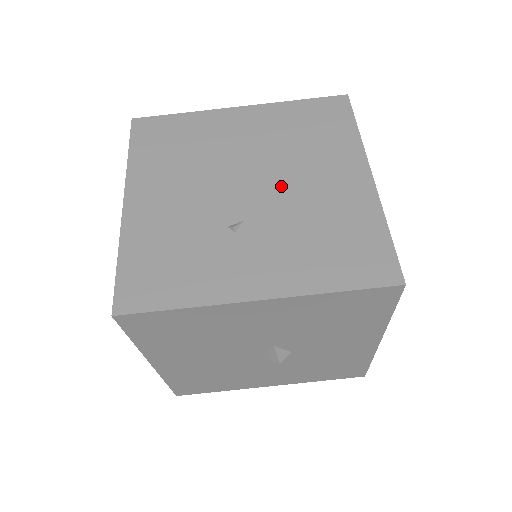
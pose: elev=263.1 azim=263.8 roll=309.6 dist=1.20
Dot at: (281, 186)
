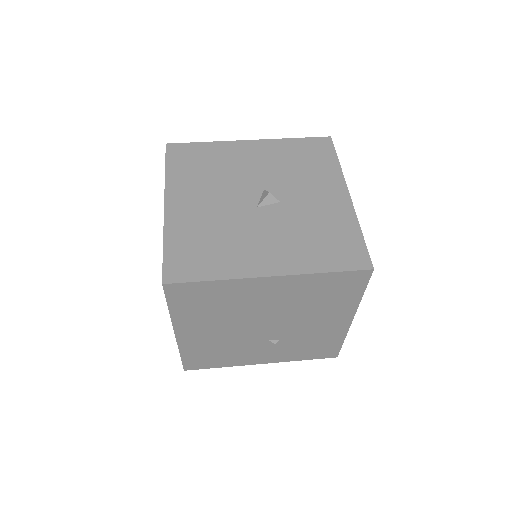
Dot at: occluded
